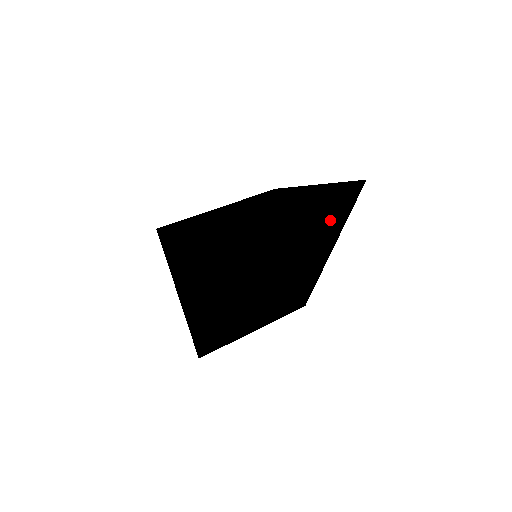
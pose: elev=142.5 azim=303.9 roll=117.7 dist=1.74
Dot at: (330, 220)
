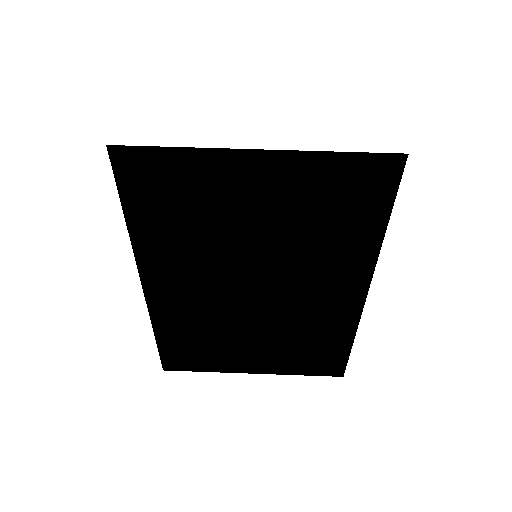
Dot at: (344, 217)
